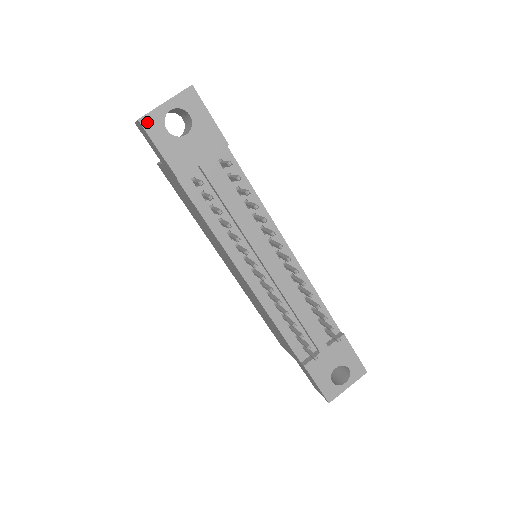
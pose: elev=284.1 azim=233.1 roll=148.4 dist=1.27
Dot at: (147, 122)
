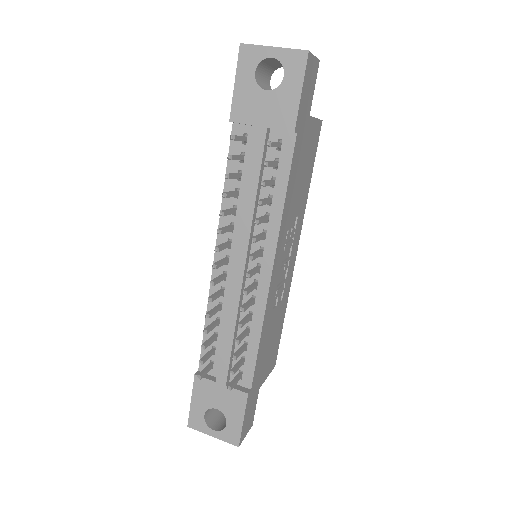
Dot at: (245, 52)
